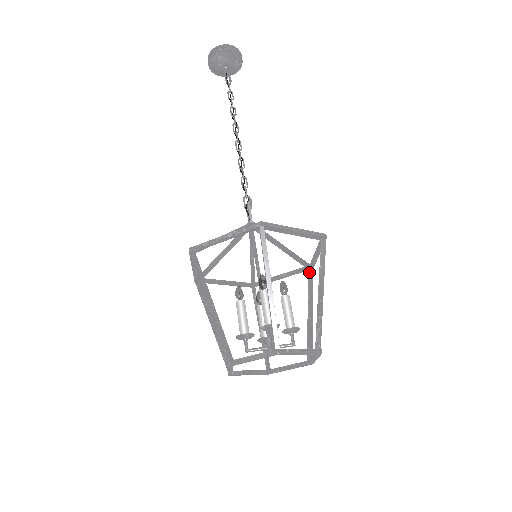
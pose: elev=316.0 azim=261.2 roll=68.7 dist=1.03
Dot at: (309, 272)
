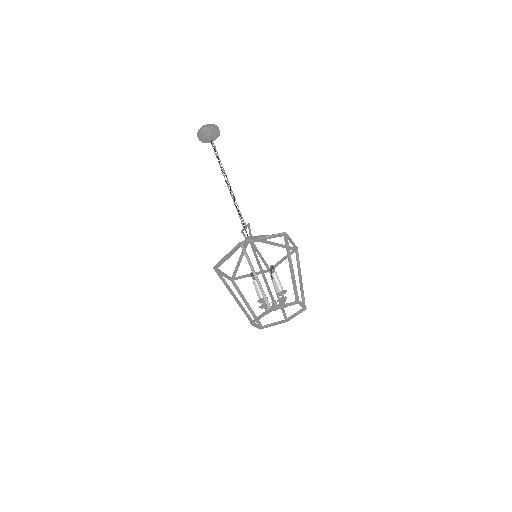
Dot at: (270, 273)
